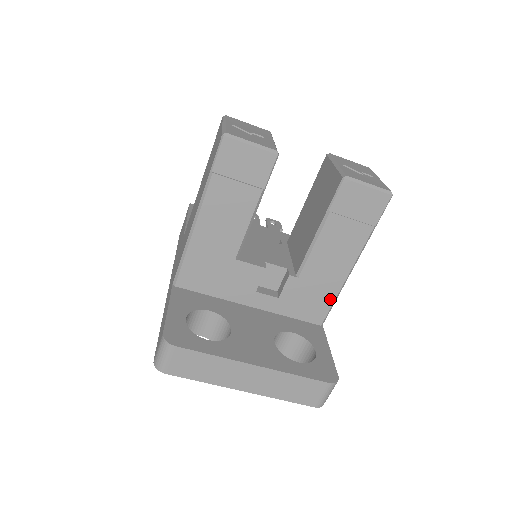
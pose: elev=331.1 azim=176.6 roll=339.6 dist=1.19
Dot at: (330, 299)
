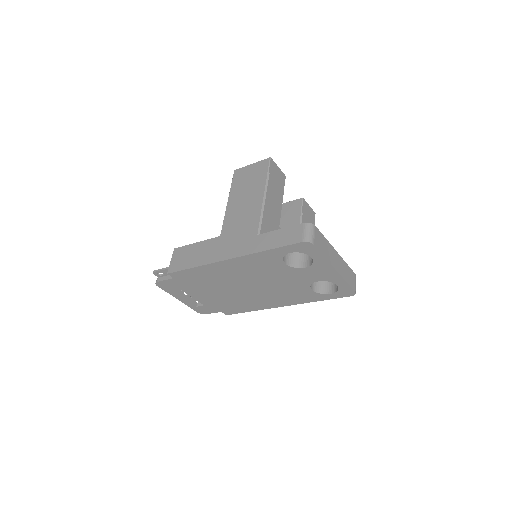
Dot at: occluded
